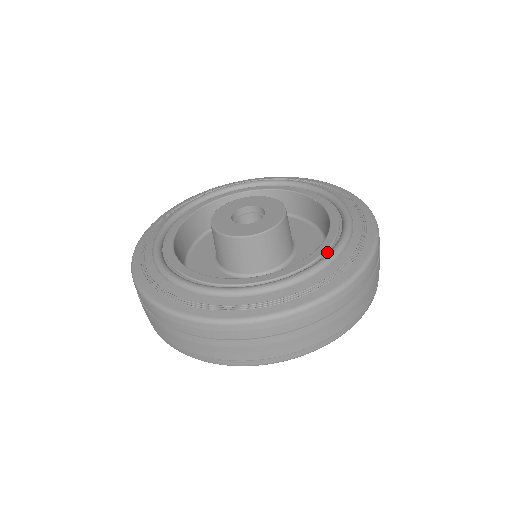
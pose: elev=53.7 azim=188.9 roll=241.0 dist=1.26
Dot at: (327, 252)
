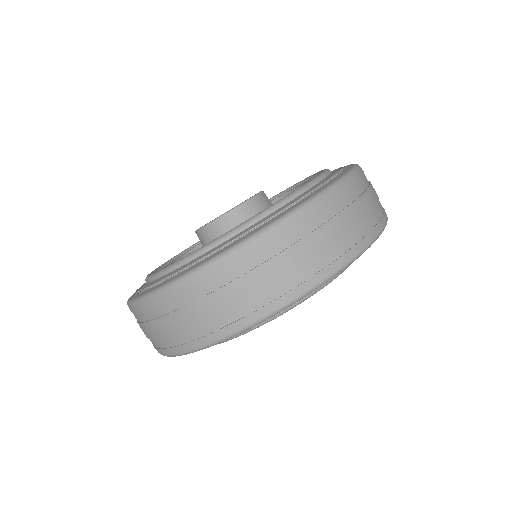
Dot at: occluded
